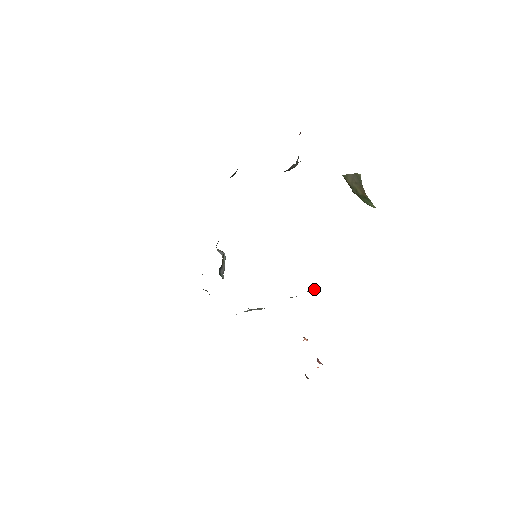
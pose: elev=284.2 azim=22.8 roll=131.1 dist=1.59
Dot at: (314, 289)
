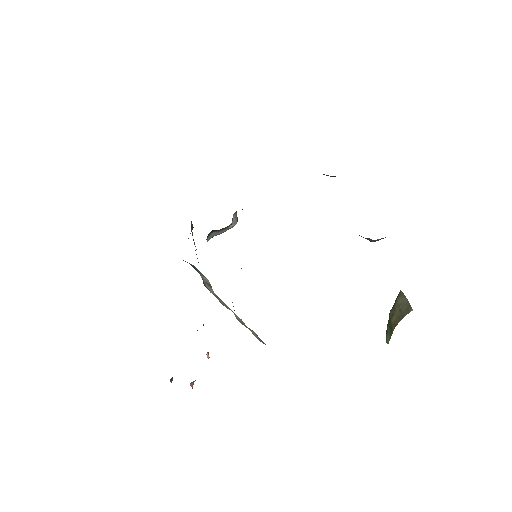
Dot at: (257, 338)
